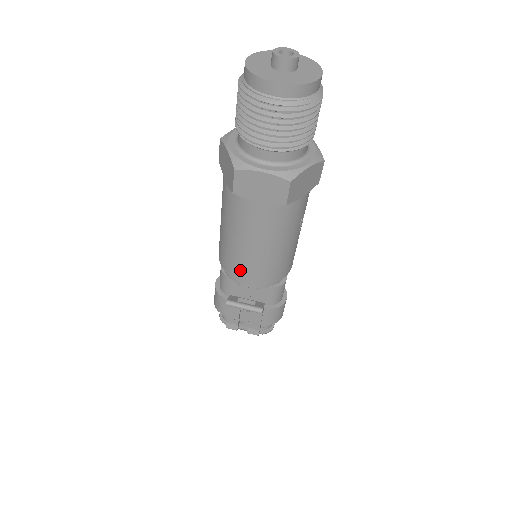
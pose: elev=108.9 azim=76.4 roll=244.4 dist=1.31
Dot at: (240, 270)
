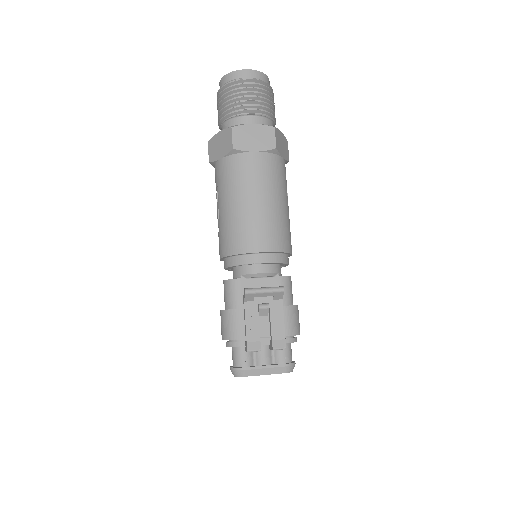
Dot at: (251, 237)
